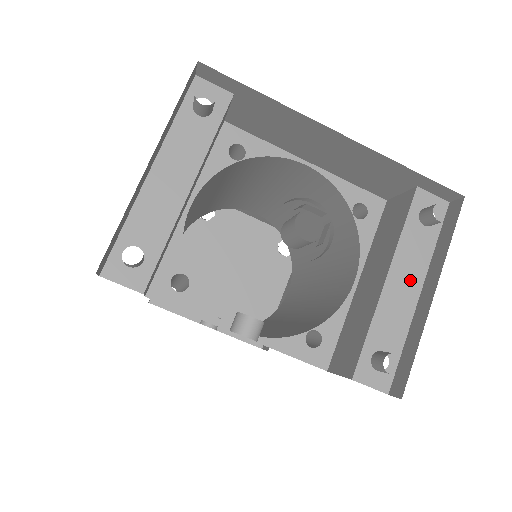
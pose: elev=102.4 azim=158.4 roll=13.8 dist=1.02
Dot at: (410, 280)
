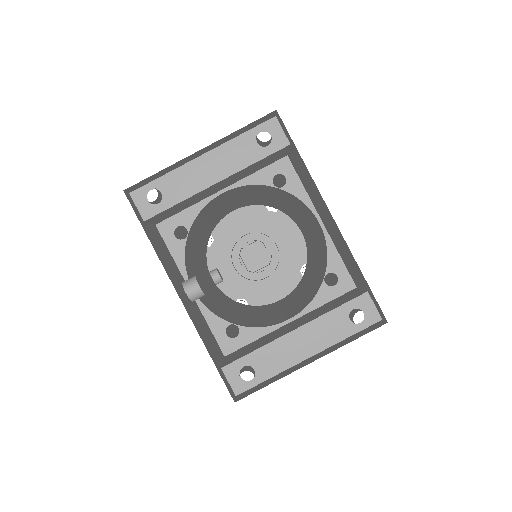
Dot at: (310, 344)
